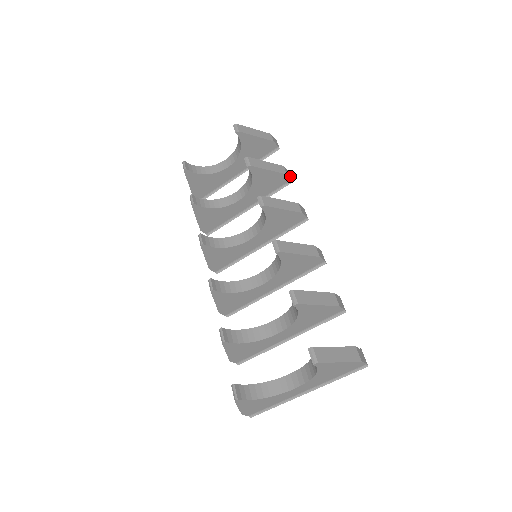
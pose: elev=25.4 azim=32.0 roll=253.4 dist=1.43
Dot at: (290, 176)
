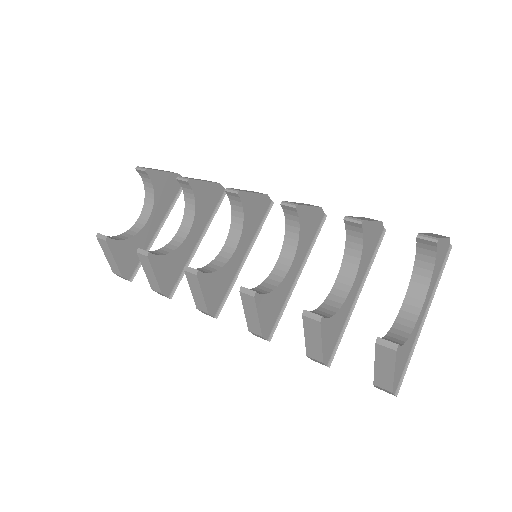
Dot at: occluded
